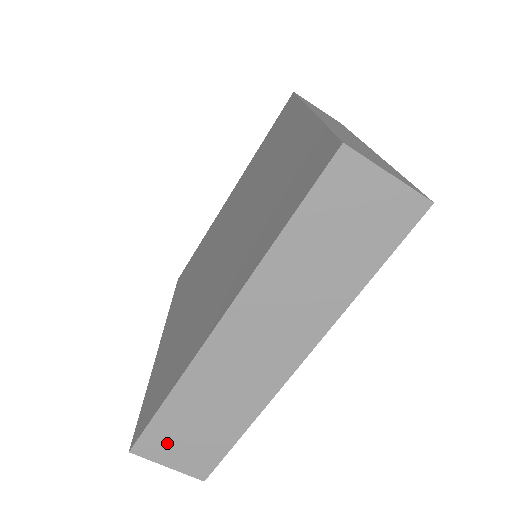
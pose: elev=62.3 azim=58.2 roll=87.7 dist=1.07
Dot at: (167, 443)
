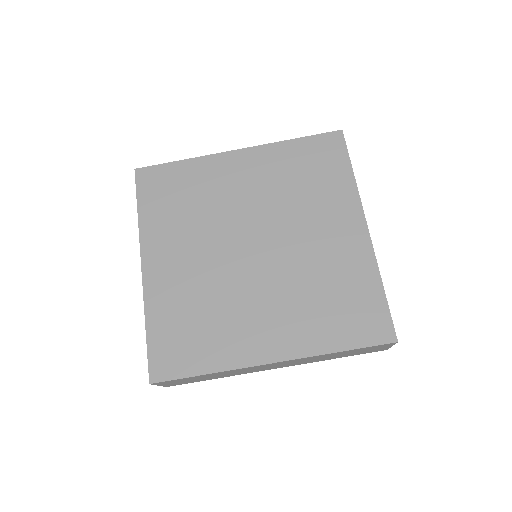
Dot at: occluded
